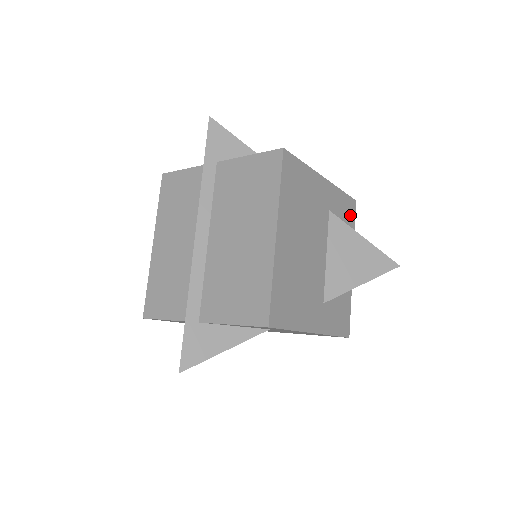
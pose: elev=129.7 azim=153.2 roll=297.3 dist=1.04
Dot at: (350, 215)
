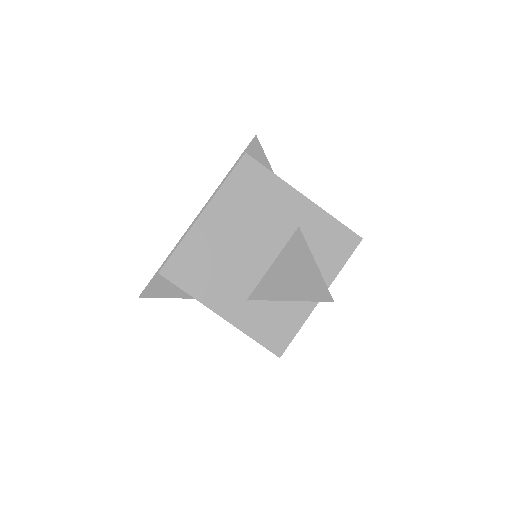
Dot at: (342, 247)
